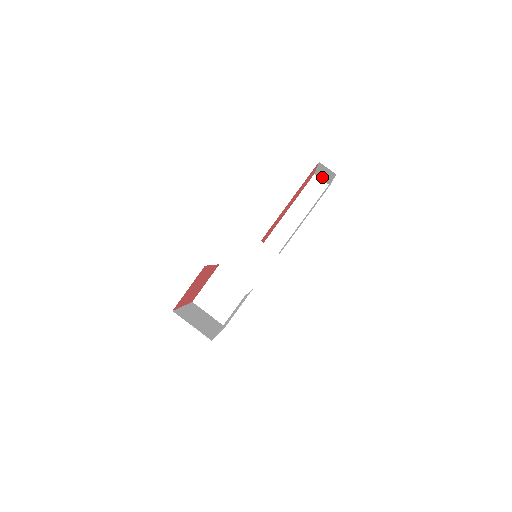
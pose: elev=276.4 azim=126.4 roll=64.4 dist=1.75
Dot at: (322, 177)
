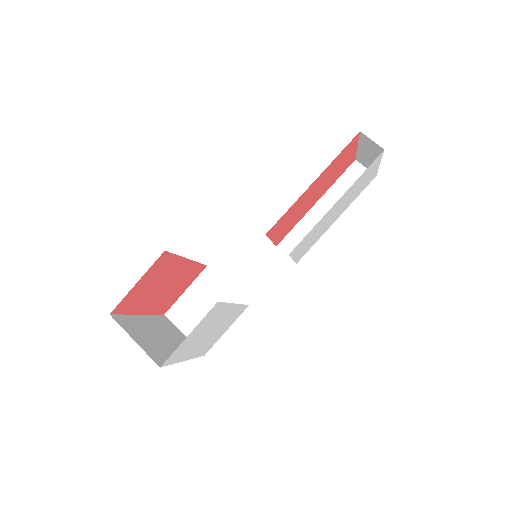
Dot at: (366, 162)
